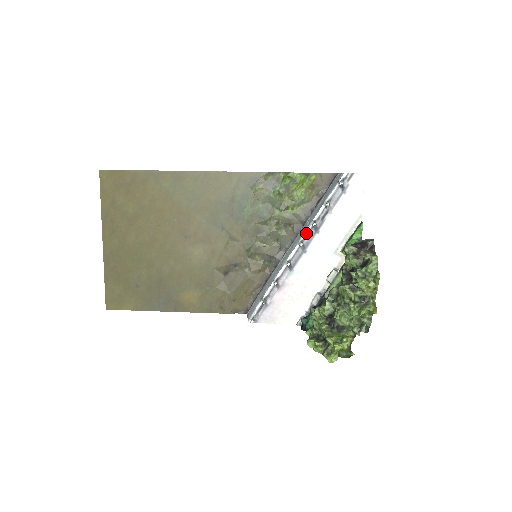
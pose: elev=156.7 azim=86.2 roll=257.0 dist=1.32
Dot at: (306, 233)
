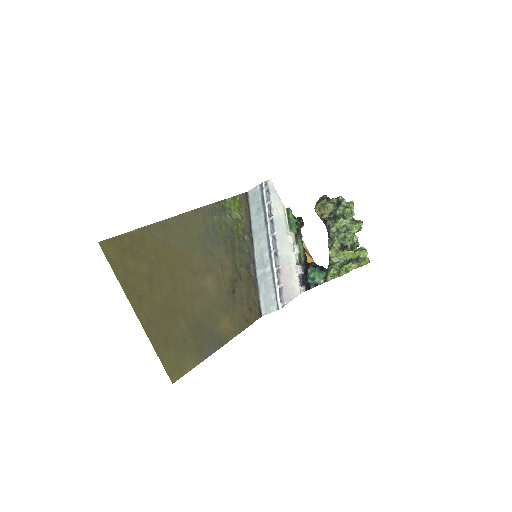
Dot at: (269, 227)
